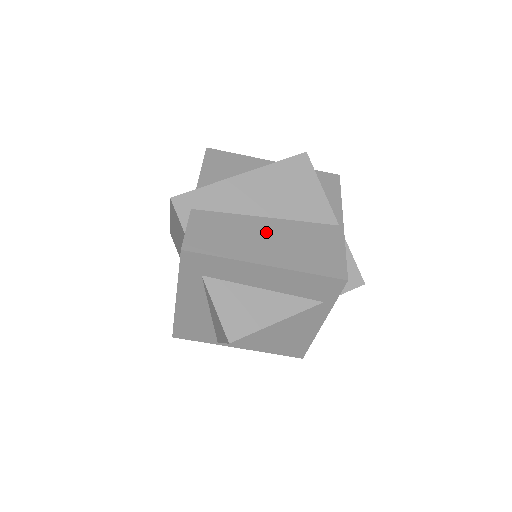
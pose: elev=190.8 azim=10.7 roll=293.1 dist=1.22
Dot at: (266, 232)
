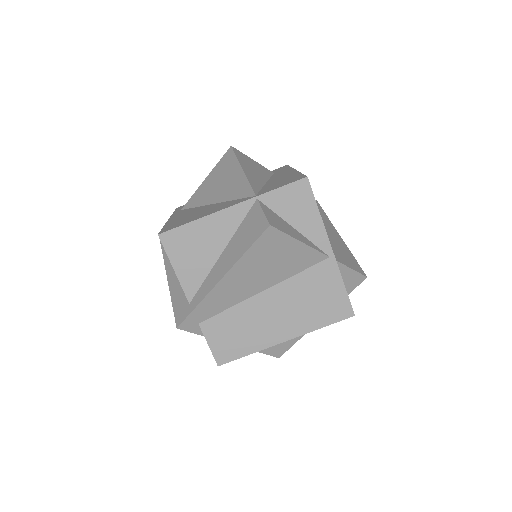
Dot at: (270, 308)
